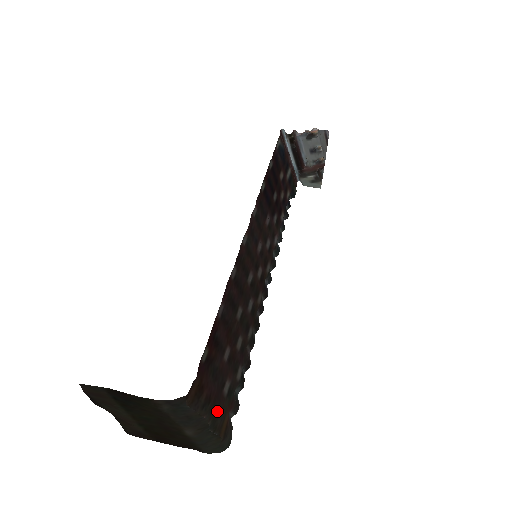
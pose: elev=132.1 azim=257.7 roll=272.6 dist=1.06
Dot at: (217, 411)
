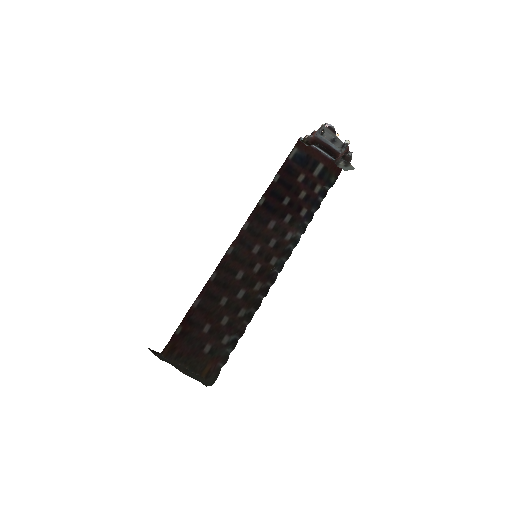
Dot at: (194, 362)
